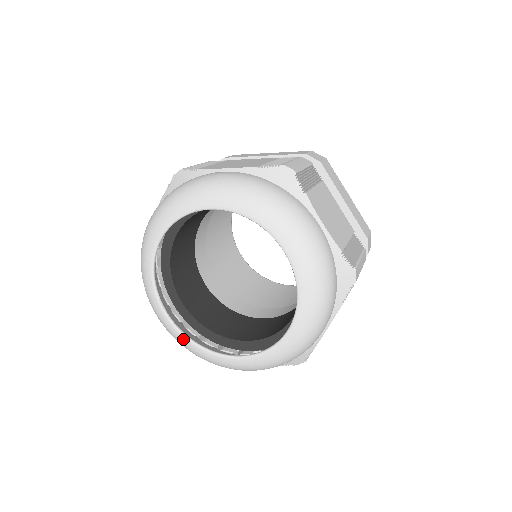
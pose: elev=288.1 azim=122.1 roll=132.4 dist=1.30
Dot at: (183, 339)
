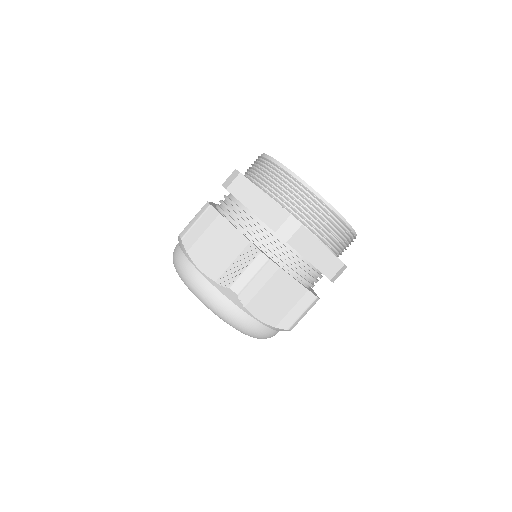
Dot at: occluded
